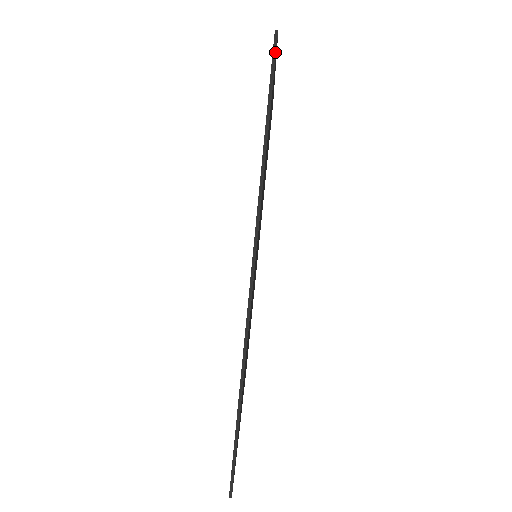
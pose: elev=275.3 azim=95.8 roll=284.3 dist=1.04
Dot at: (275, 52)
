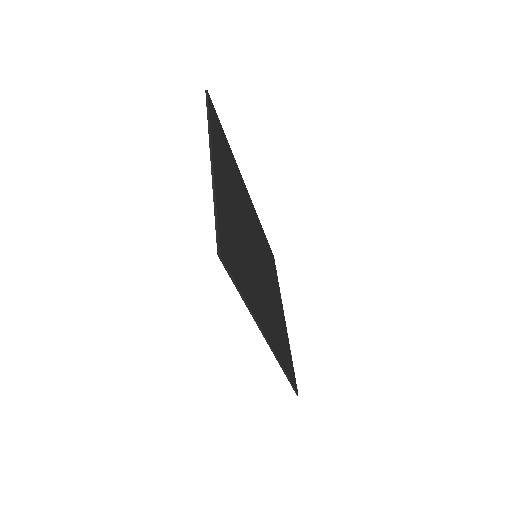
Dot at: (224, 264)
